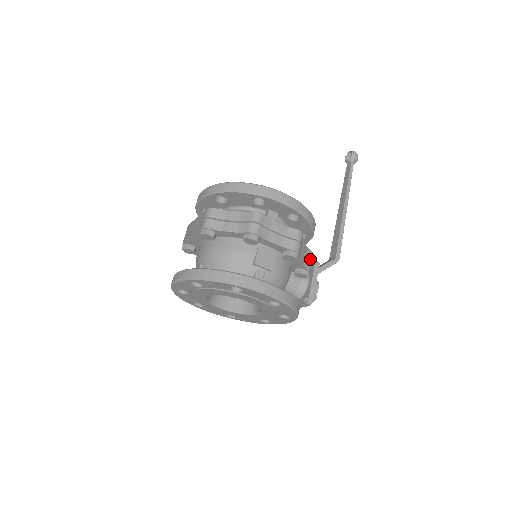
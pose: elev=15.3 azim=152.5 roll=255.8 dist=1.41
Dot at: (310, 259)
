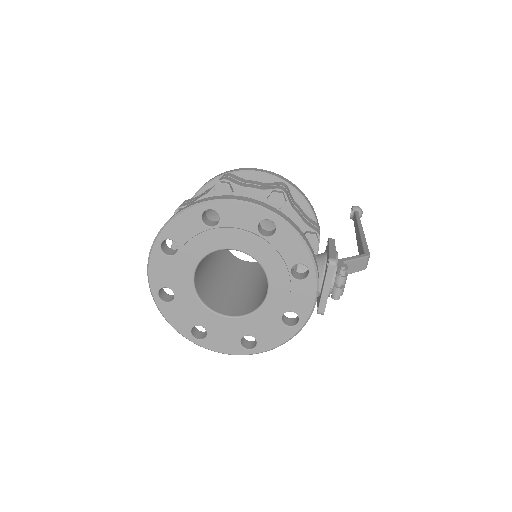
Dot at: (315, 226)
